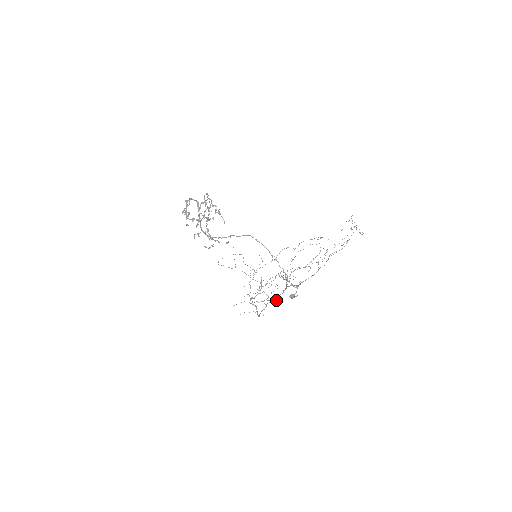
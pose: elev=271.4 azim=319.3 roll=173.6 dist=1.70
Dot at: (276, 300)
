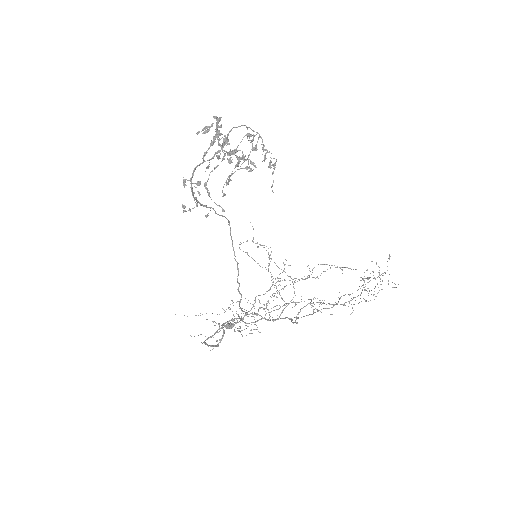
Dot at: occluded
